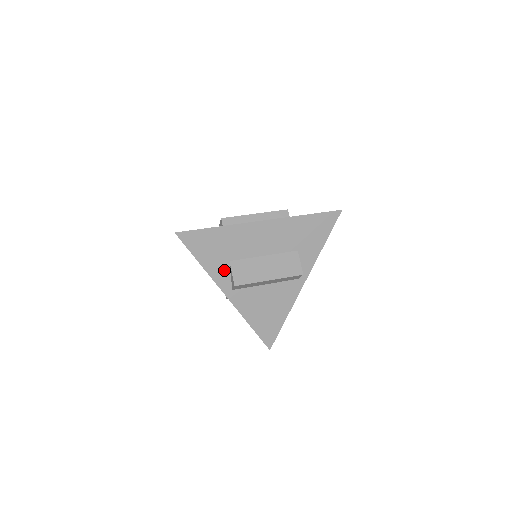
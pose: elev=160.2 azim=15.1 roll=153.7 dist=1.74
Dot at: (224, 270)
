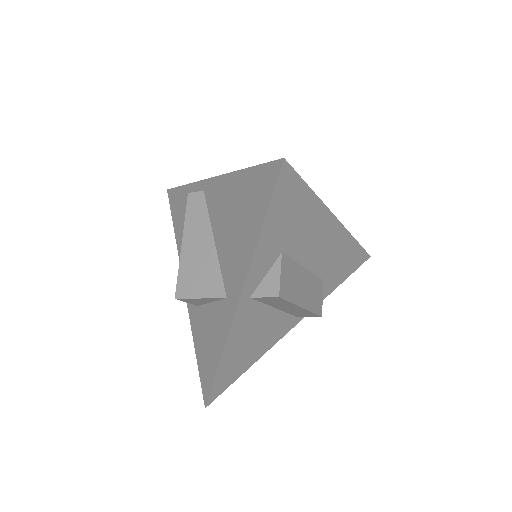
Dot at: (268, 261)
